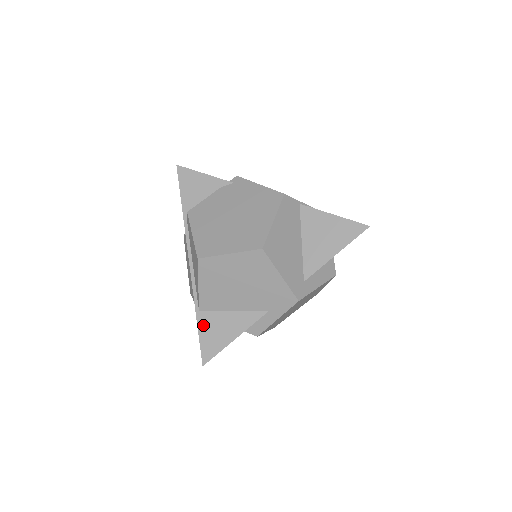
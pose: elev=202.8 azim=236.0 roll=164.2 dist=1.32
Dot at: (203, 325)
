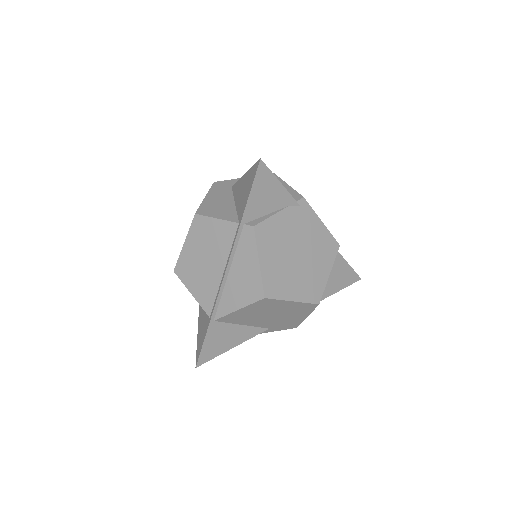
Dot at: (212, 334)
